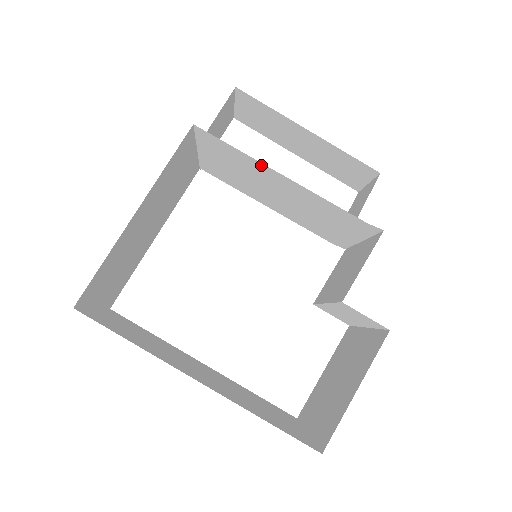
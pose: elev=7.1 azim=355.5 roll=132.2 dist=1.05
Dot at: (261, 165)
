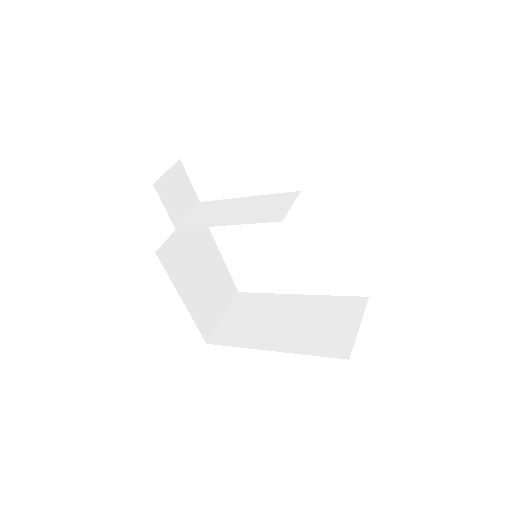
Dot at: occluded
